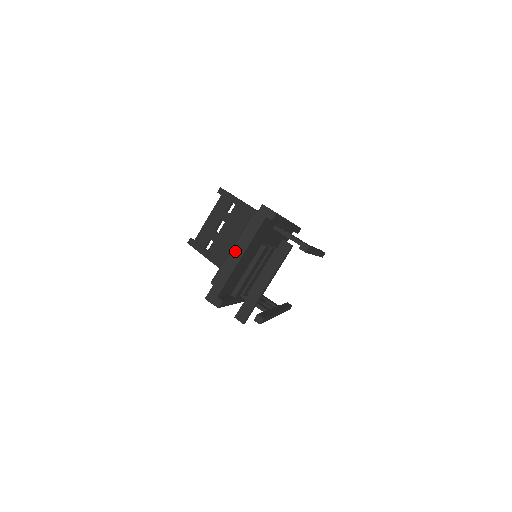
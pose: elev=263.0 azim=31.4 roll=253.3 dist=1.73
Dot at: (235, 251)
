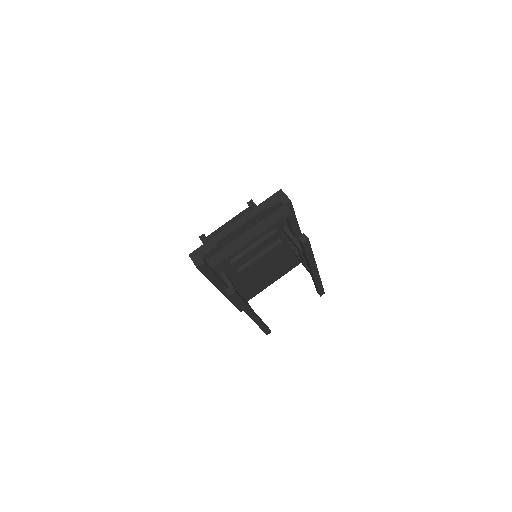
Dot at: (237, 221)
